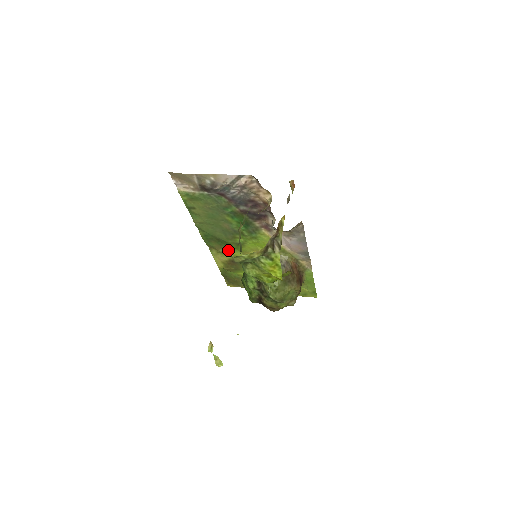
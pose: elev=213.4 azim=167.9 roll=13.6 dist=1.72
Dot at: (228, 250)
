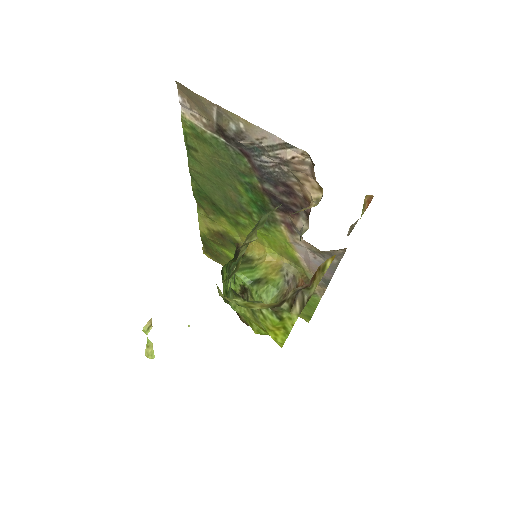
Dot at: (221, 221)
